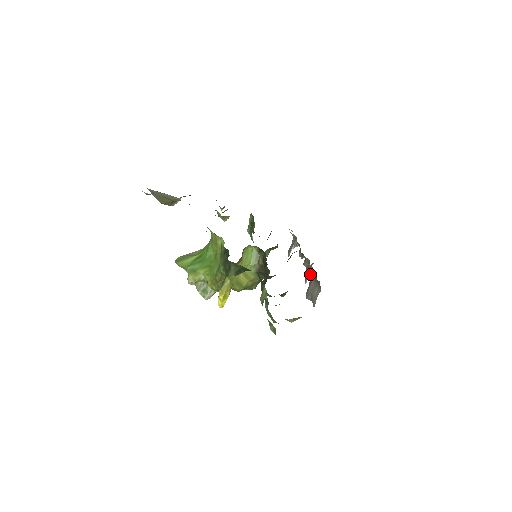
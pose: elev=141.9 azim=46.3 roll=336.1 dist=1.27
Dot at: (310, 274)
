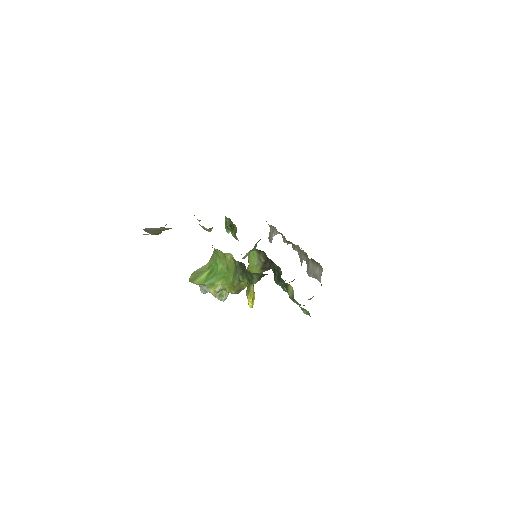
Dot at: (305, 257)
